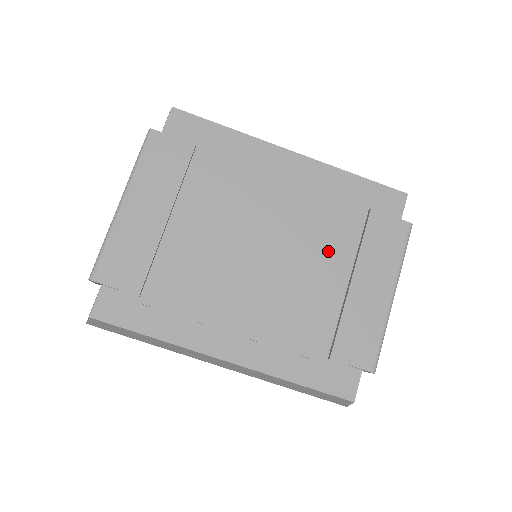
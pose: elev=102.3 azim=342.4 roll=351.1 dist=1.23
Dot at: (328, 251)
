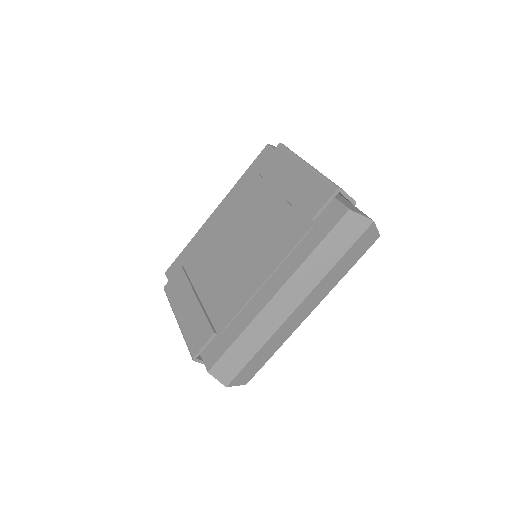
Dot at: (263, 203)
